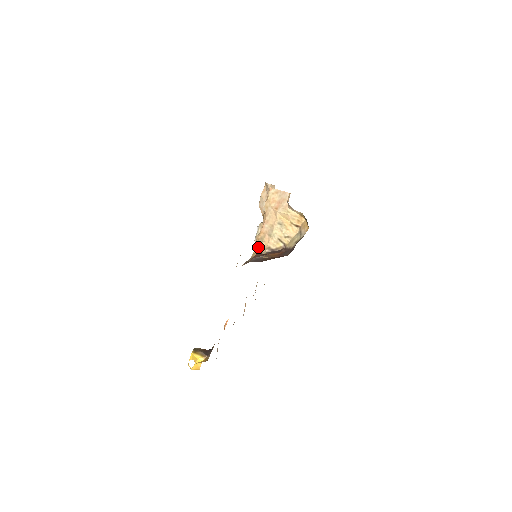
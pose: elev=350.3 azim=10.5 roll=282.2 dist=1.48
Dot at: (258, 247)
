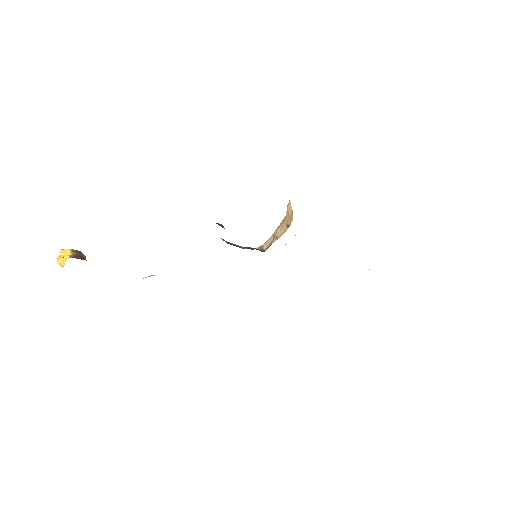
Dot at: occluded
